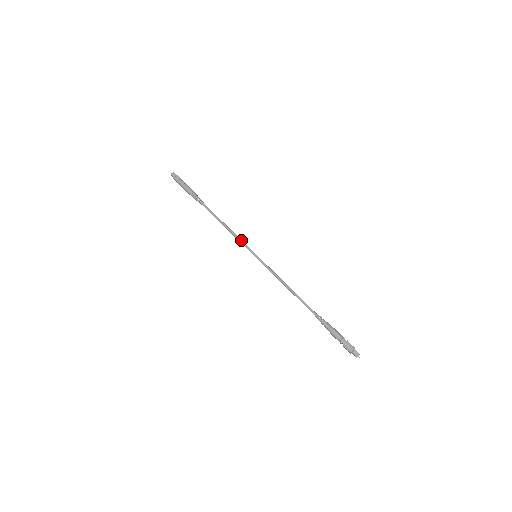
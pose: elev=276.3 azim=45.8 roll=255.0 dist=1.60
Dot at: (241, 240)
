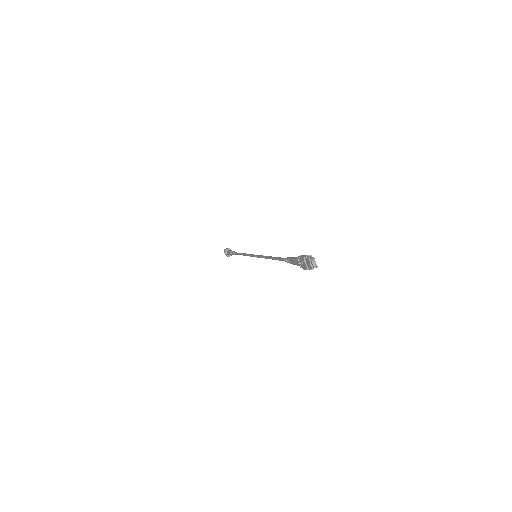
Dot at: occluded
